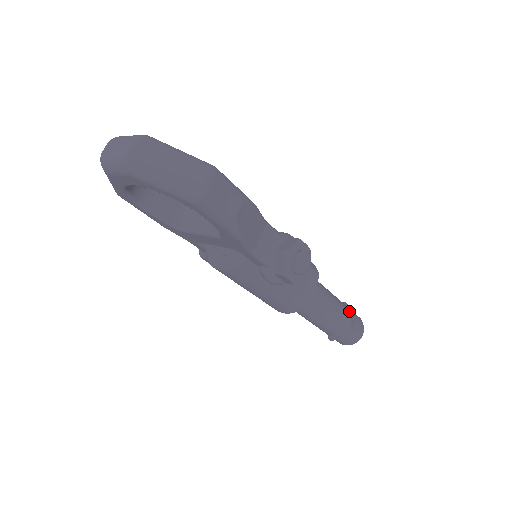
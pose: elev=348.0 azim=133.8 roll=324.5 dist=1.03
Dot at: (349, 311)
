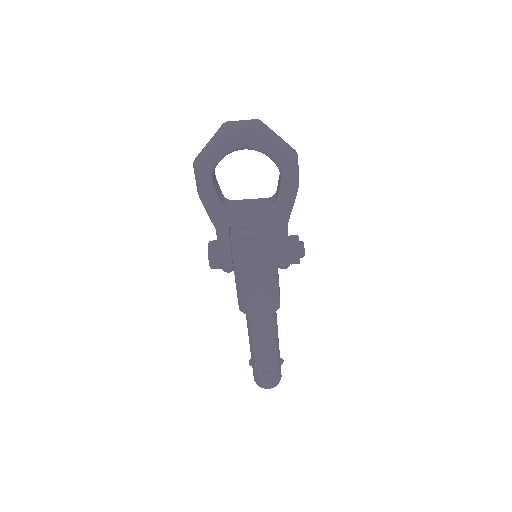
Dot at: occluded
